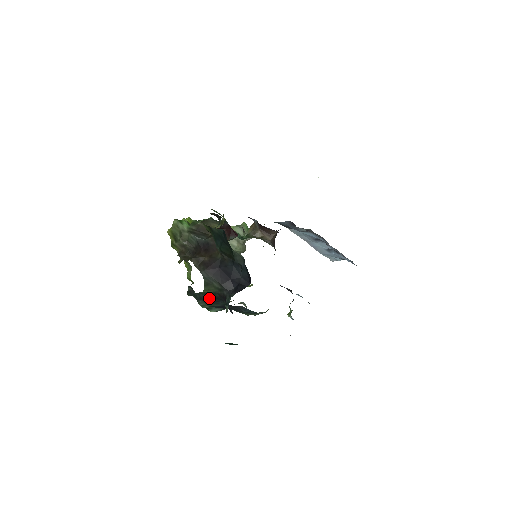
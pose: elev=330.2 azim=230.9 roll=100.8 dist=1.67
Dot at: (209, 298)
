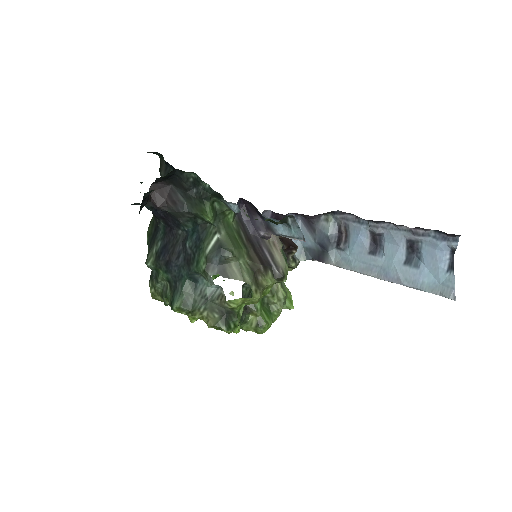
Dot at: (151, 239)
